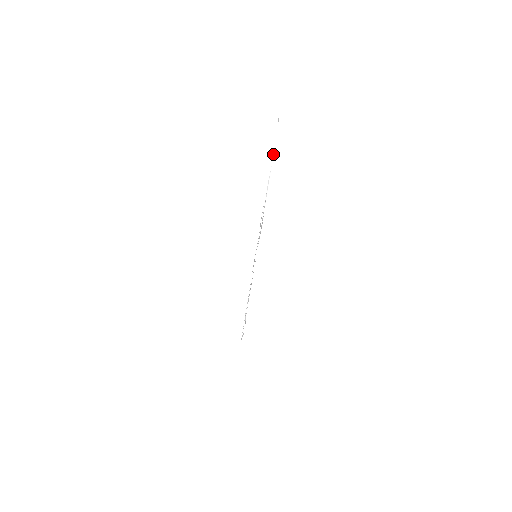
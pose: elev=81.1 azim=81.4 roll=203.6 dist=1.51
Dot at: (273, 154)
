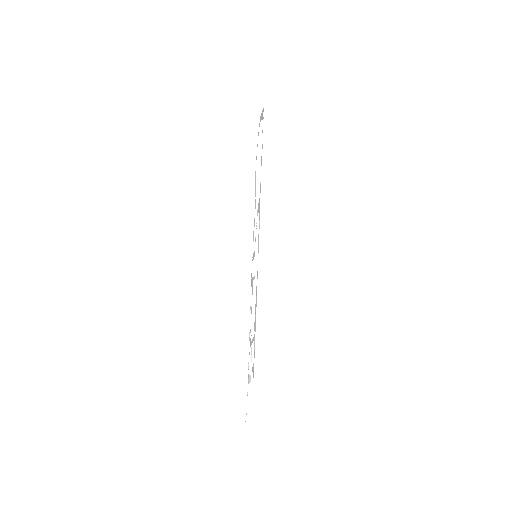
Dot at: occluded
